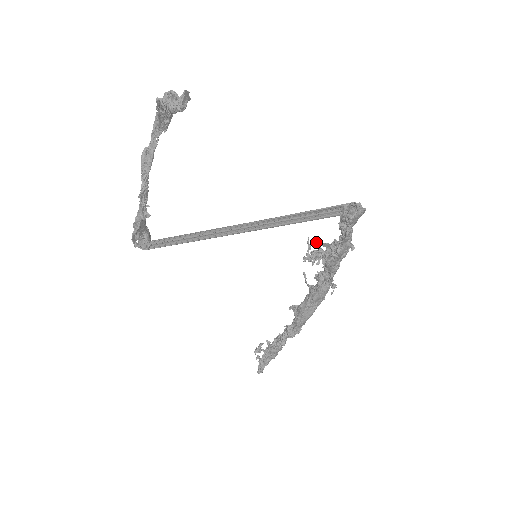
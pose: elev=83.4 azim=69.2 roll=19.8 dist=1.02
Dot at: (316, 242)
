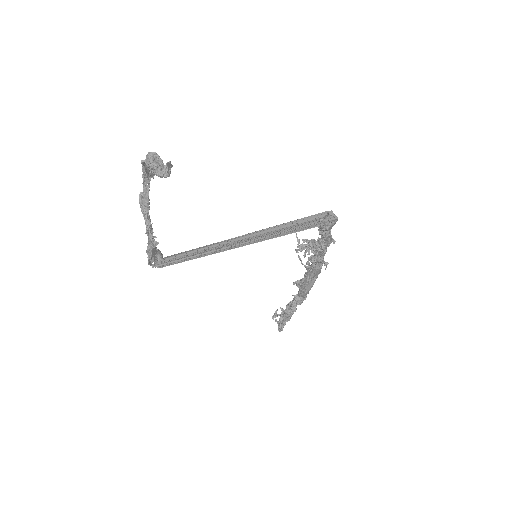
Dot at: occluded
